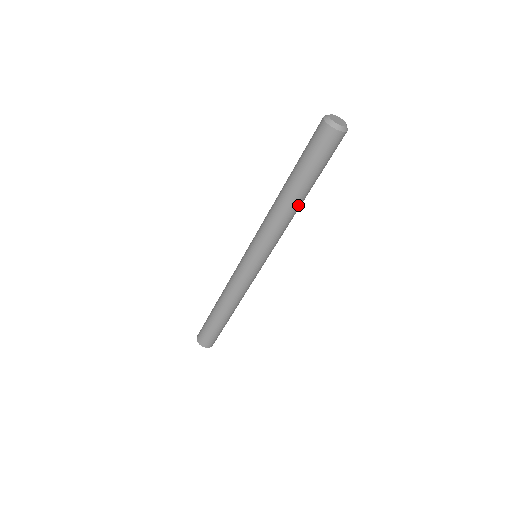
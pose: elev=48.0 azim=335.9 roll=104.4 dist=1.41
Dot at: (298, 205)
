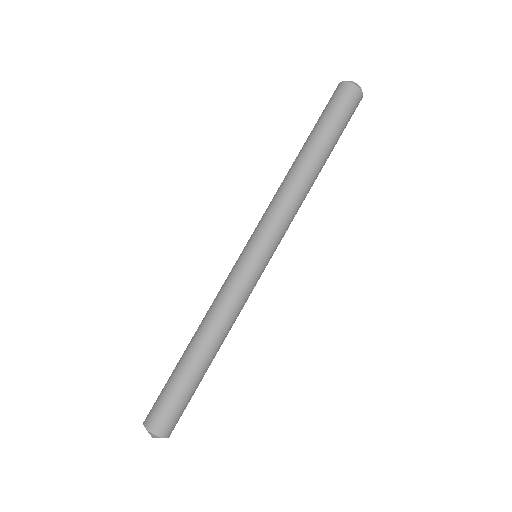
Dot at: (316, 177)
